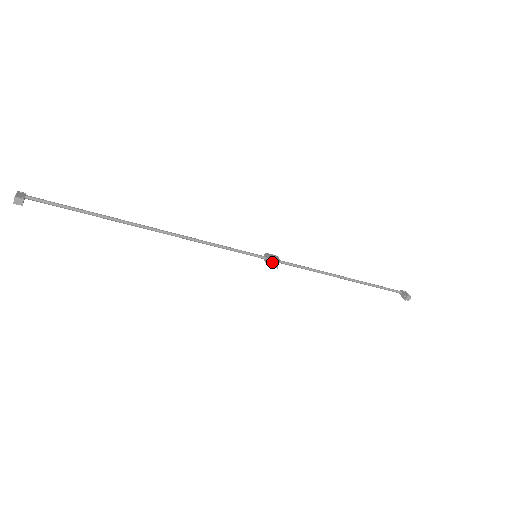
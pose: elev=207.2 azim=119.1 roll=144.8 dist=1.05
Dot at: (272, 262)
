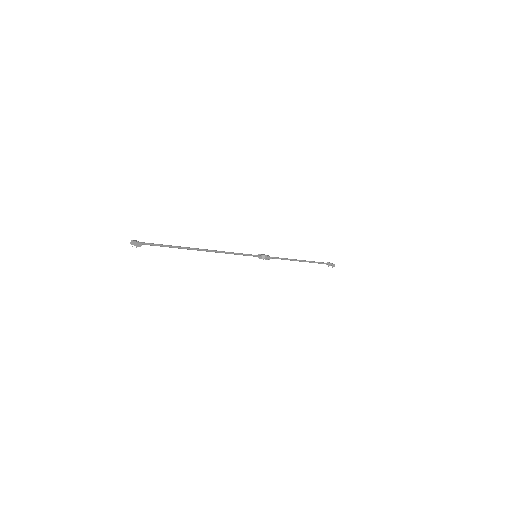
Dot at: (266, 257)
